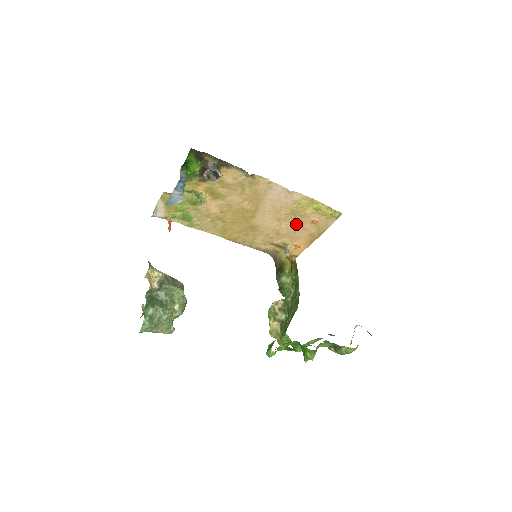
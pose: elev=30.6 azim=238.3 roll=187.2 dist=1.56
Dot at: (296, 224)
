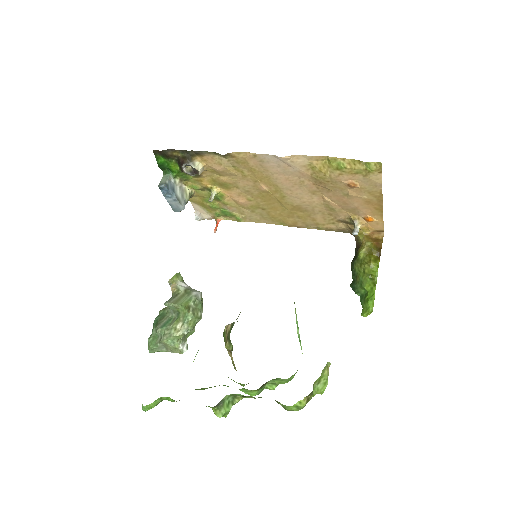
Dot at: (336, 193)
